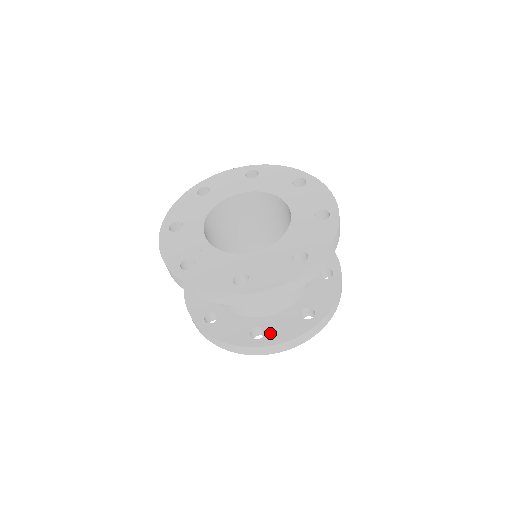
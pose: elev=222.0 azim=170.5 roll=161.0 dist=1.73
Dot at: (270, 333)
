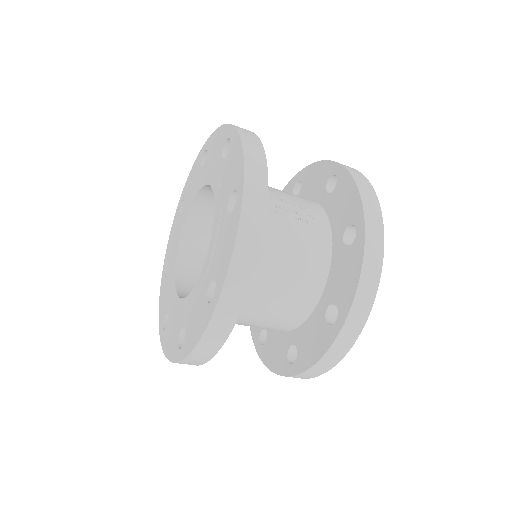
Dot at: (301, 353)
